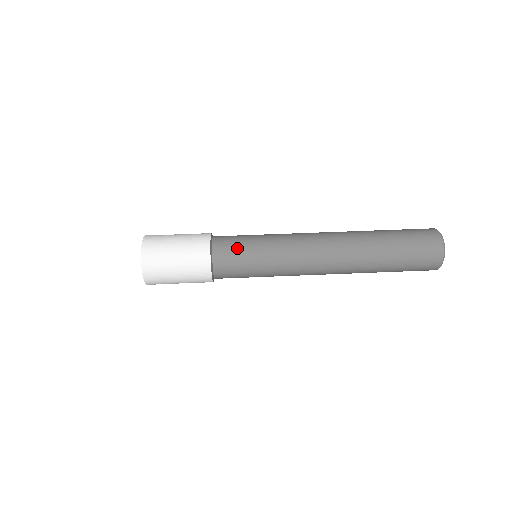
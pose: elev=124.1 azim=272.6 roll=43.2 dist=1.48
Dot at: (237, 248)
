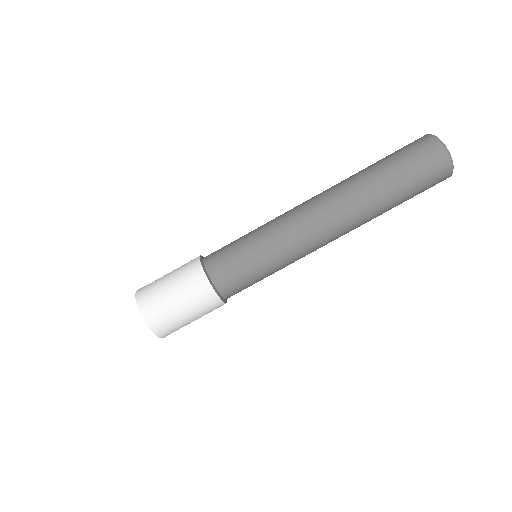
Dot at: (247, 285)
